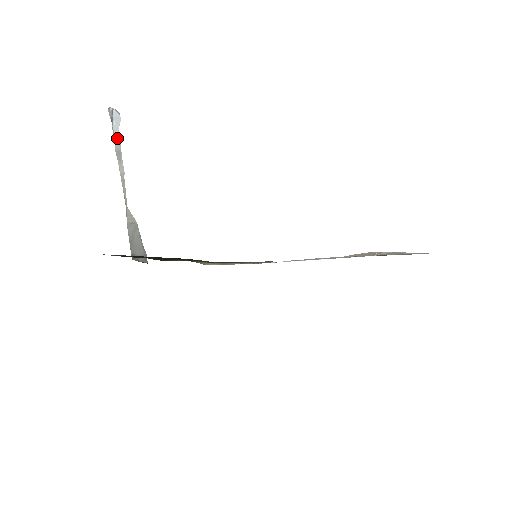
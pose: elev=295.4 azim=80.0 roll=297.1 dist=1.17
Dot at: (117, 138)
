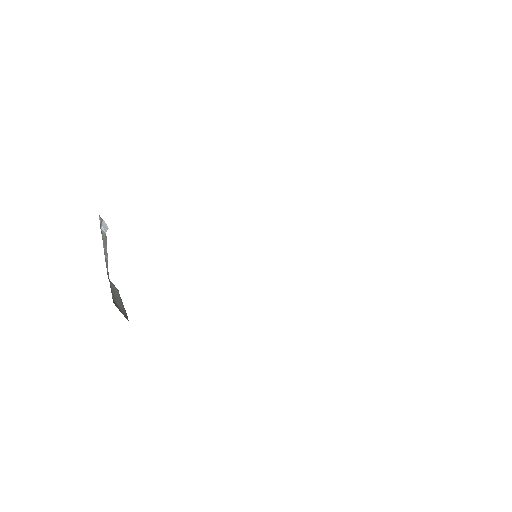
Dot at: (104, 236)
